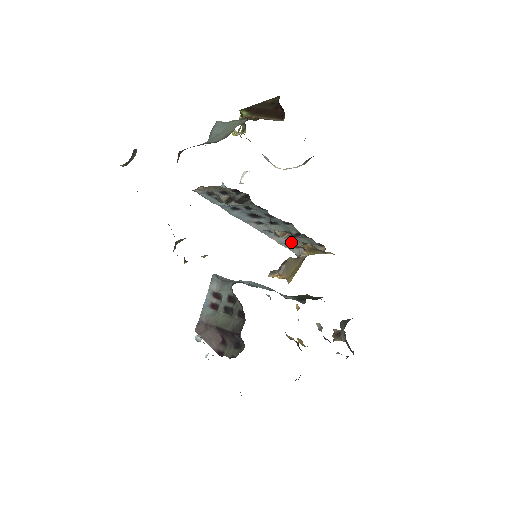
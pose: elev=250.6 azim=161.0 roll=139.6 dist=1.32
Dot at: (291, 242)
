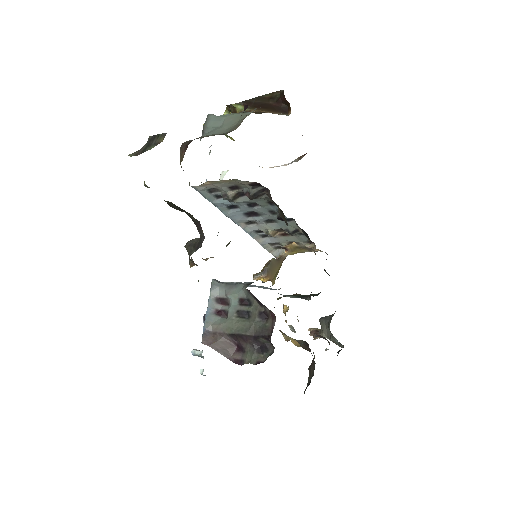
Dot at: (275, 242)
